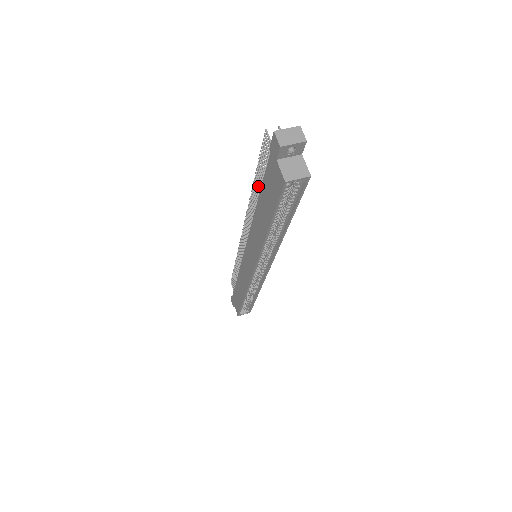
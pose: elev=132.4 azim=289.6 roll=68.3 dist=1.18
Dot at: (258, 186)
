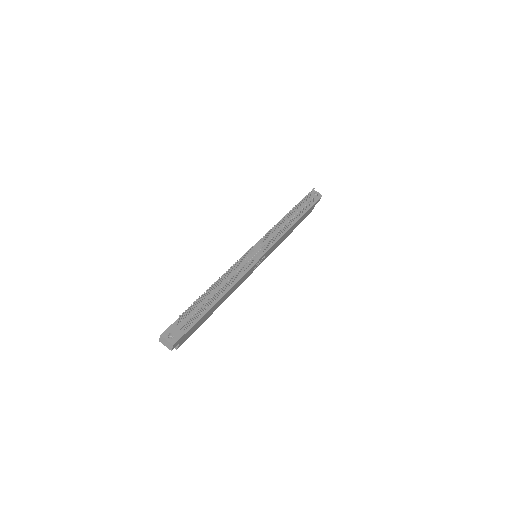
Dot at: (210, 289)
